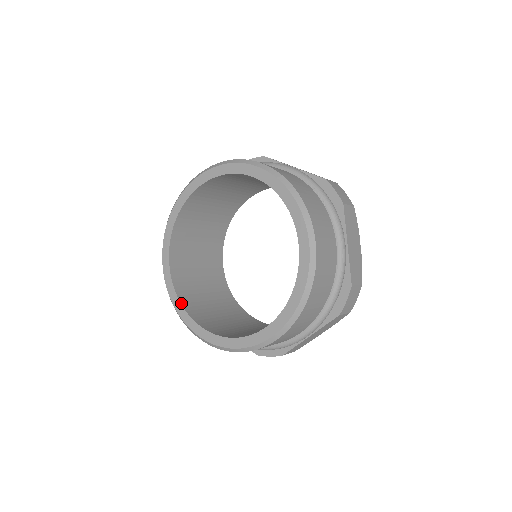
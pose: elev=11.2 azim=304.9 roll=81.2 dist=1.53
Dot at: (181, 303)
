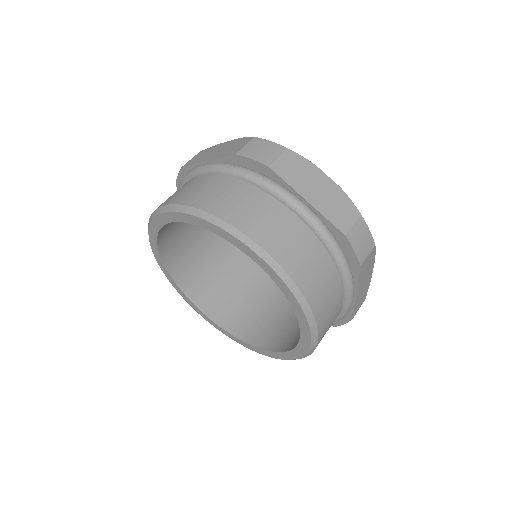
Dot at: (238, 338)
